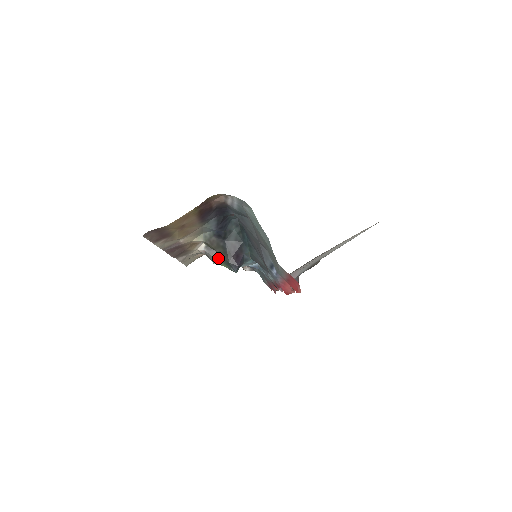
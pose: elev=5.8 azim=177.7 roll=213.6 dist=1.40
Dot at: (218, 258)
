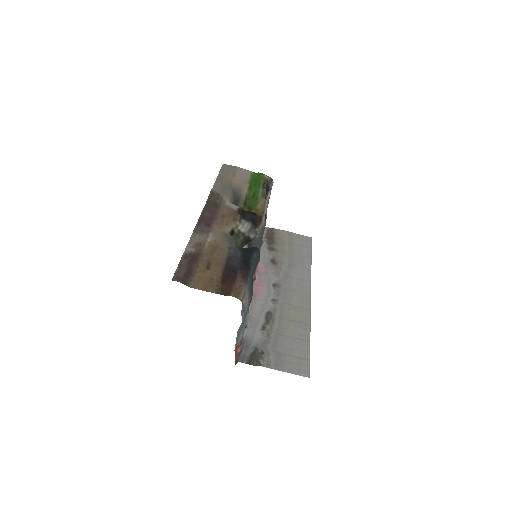
Dot at: occluded
